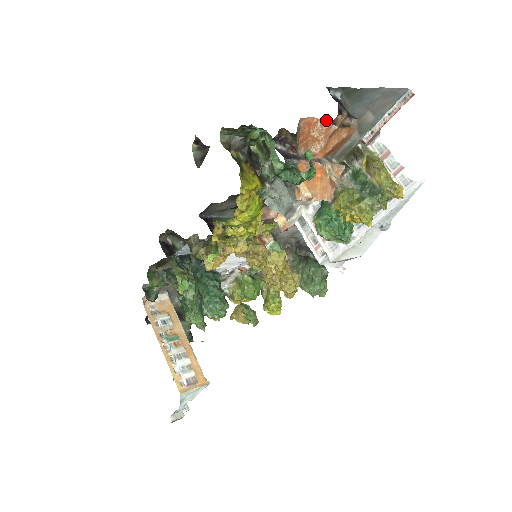
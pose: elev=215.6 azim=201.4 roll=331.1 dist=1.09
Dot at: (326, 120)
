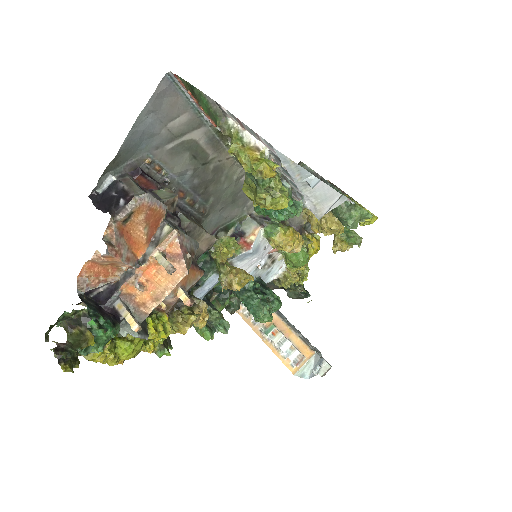
Dot at: (97, 252)
